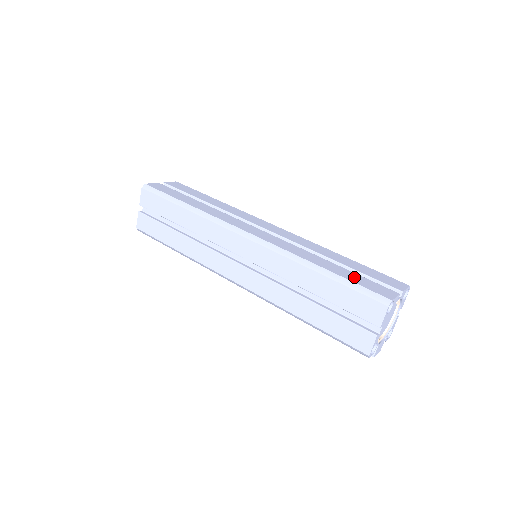
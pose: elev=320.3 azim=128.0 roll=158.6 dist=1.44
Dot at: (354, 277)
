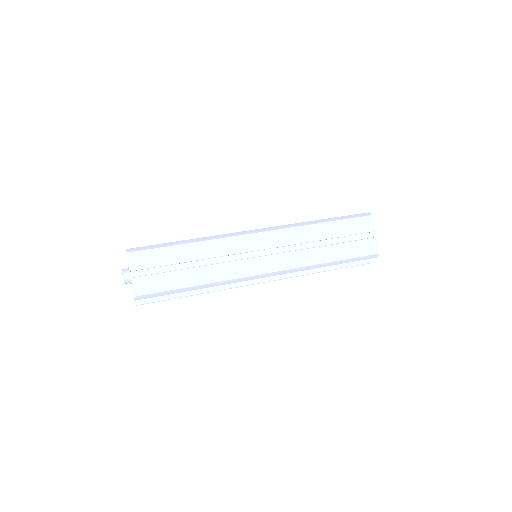
Dot at: occluded
